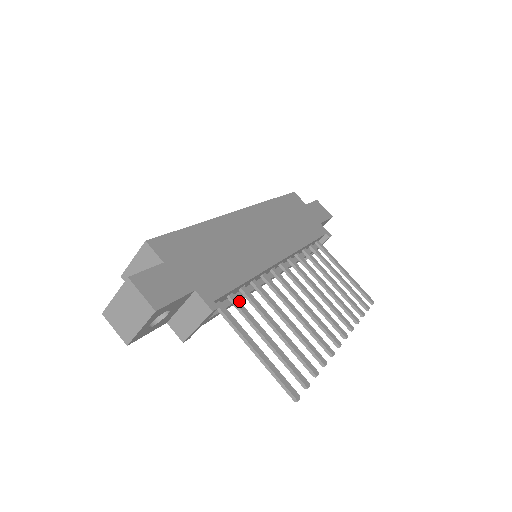
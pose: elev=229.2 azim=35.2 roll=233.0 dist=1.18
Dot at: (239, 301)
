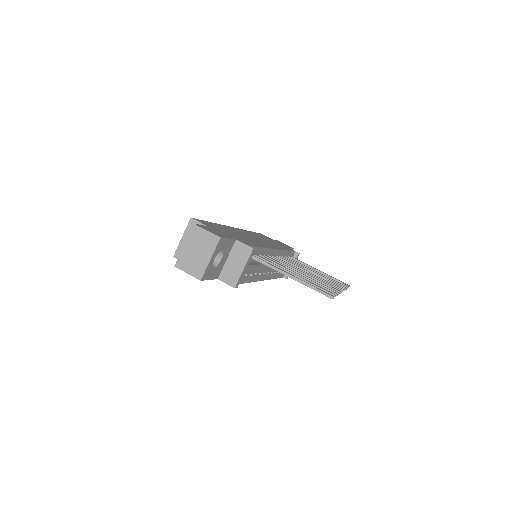
Dot at: (263, 258)
